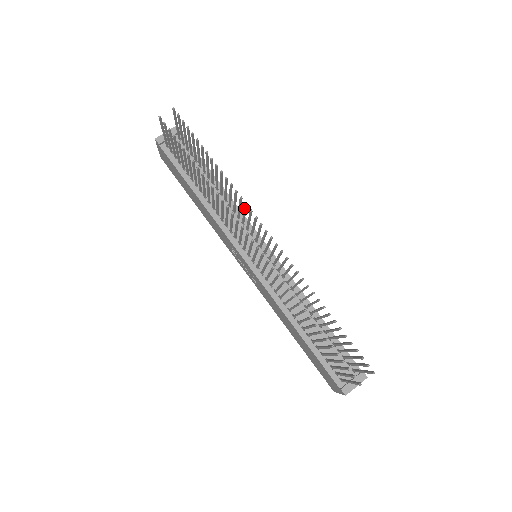
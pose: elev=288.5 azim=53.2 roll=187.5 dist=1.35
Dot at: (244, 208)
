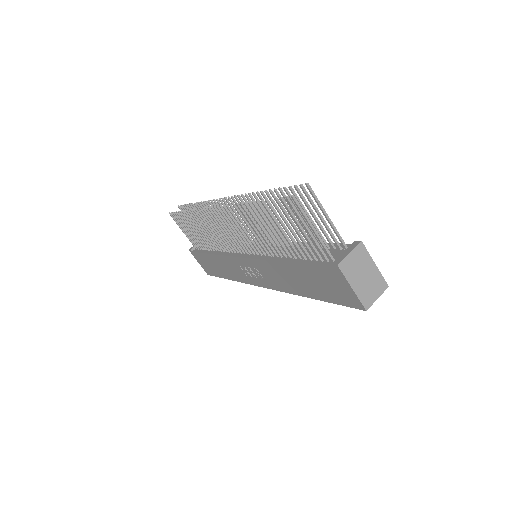
Dot at: occluded
